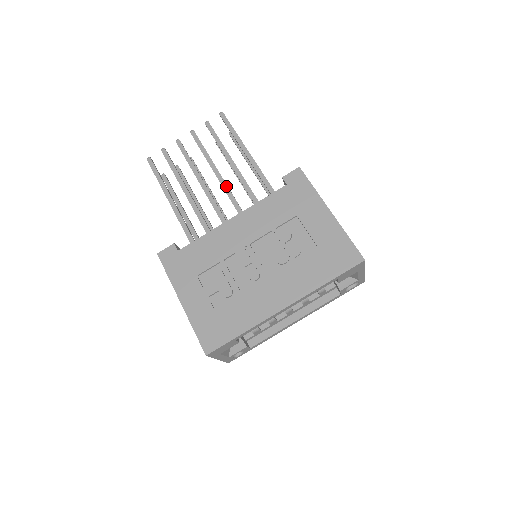
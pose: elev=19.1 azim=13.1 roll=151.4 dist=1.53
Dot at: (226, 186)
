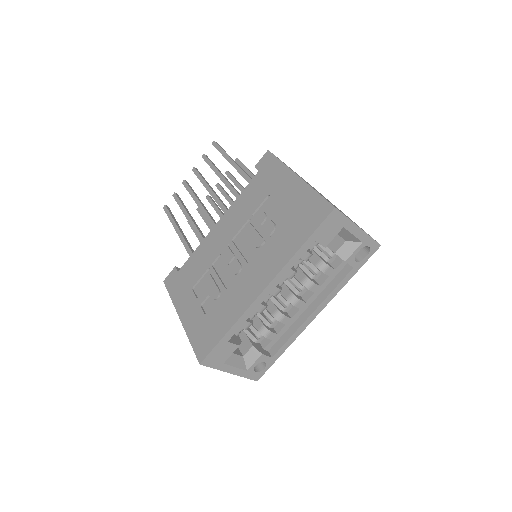
Dot at: (218, 200)
